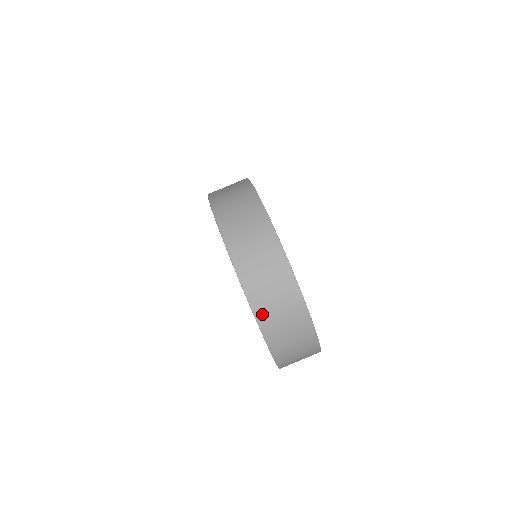
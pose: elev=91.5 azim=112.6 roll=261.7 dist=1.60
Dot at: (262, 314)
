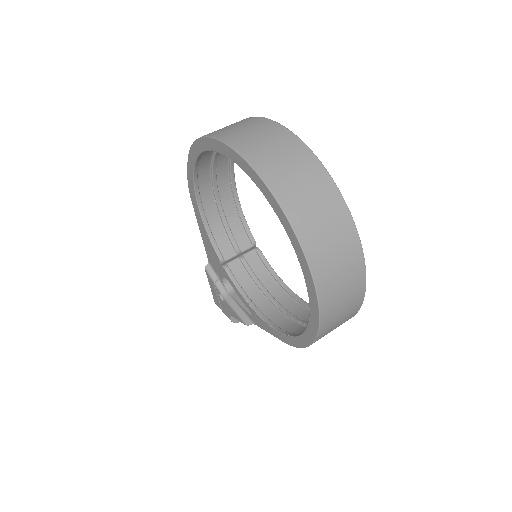
Dot at: (266, 171)
